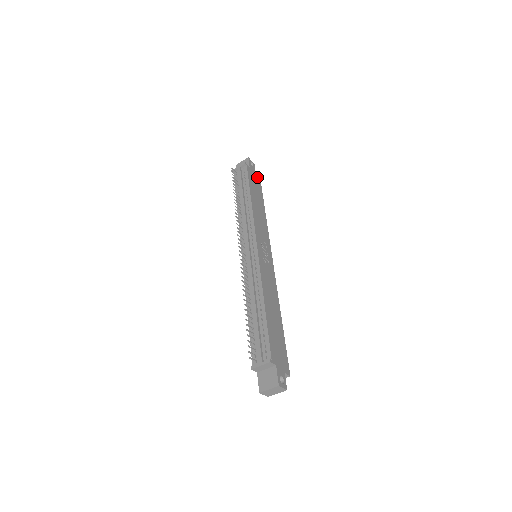
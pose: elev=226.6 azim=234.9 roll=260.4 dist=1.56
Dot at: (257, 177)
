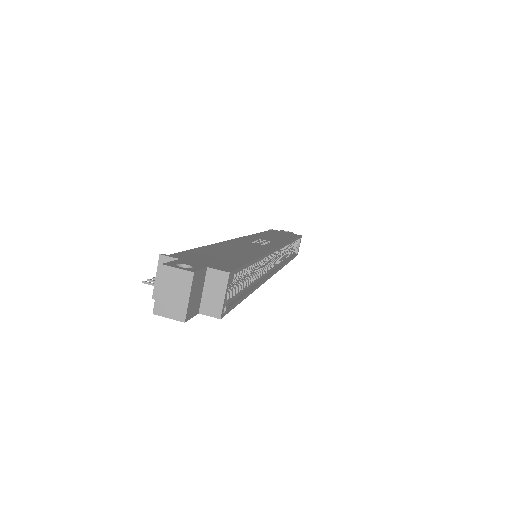
Dot at: occluded
